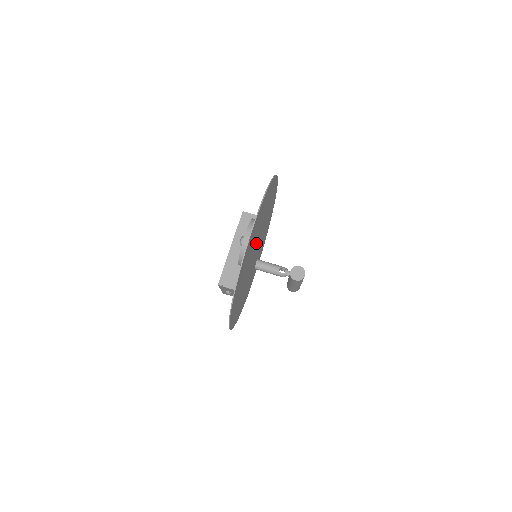
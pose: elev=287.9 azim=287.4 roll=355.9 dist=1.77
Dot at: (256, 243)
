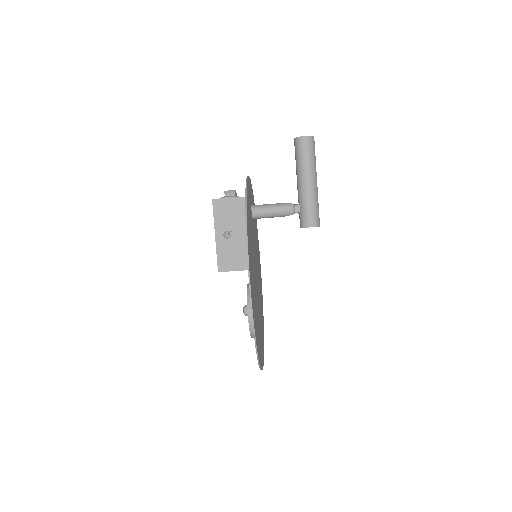
Dot at: (257, 291)
